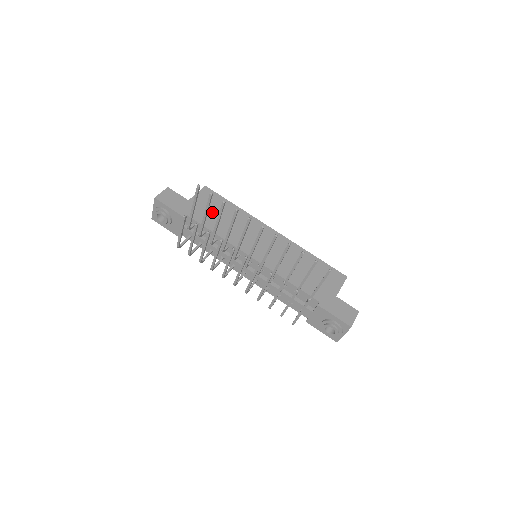
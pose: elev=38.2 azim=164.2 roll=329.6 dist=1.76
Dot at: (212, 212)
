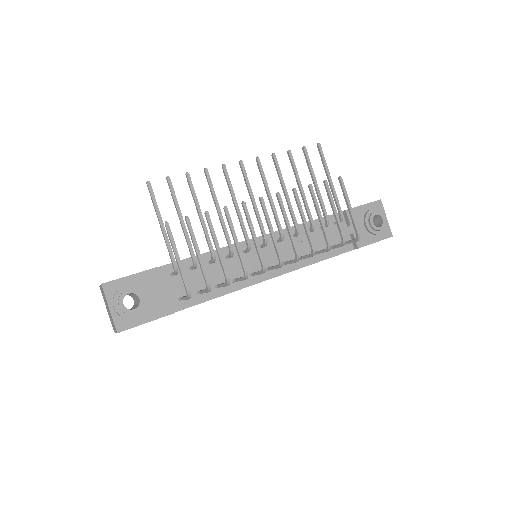
Dot at: occluded
